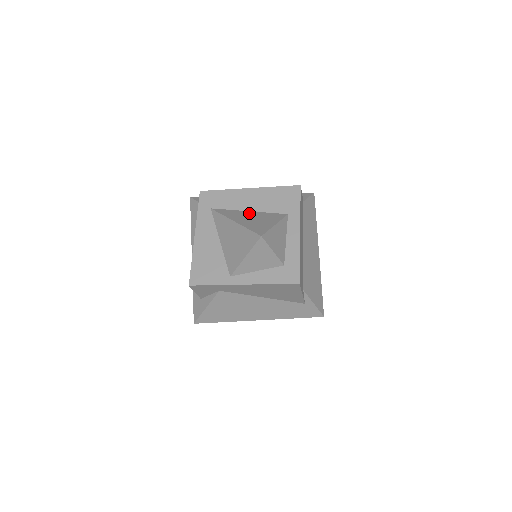
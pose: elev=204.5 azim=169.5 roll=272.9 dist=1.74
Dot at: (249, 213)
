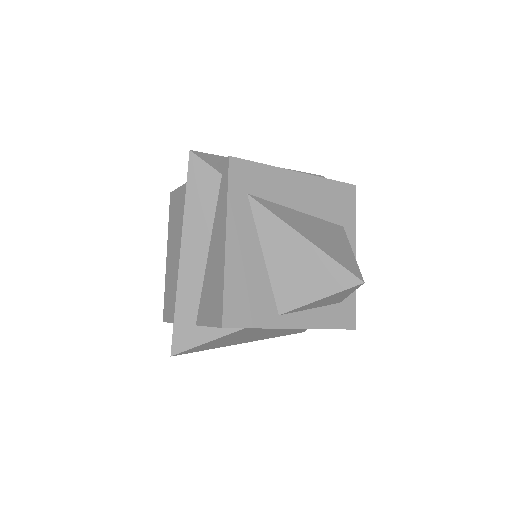
Dot at: (304, 217)
